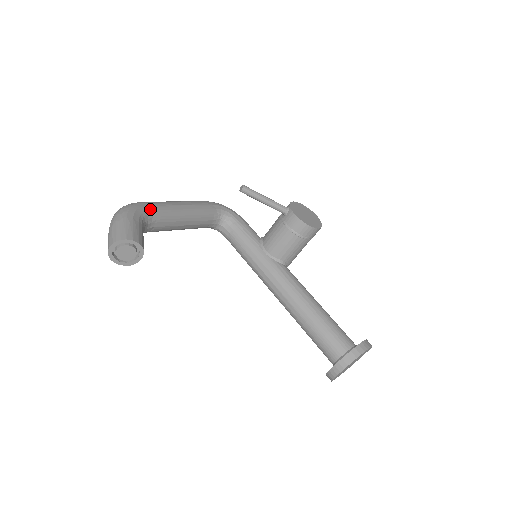
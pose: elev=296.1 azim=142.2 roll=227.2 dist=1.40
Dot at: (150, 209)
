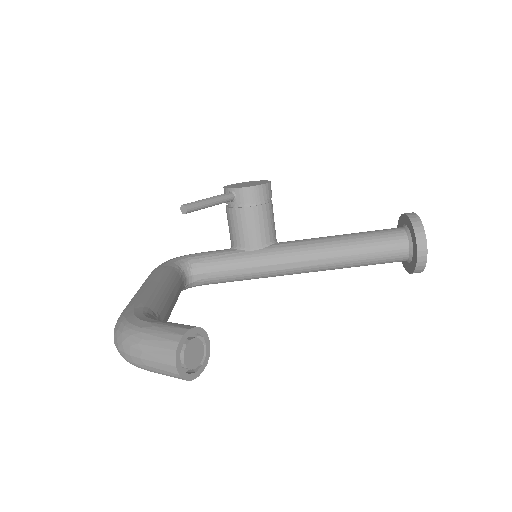
Dot at: (141, 308)
